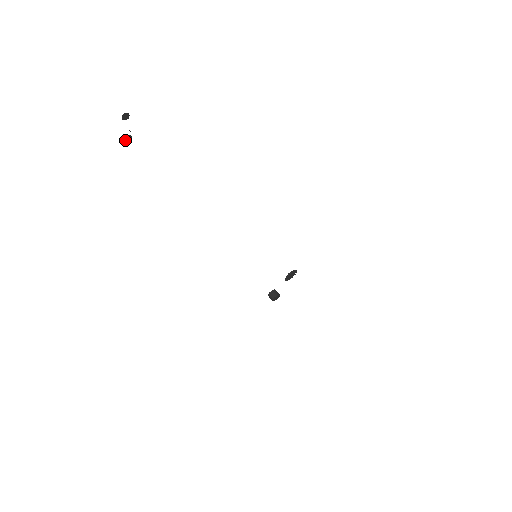
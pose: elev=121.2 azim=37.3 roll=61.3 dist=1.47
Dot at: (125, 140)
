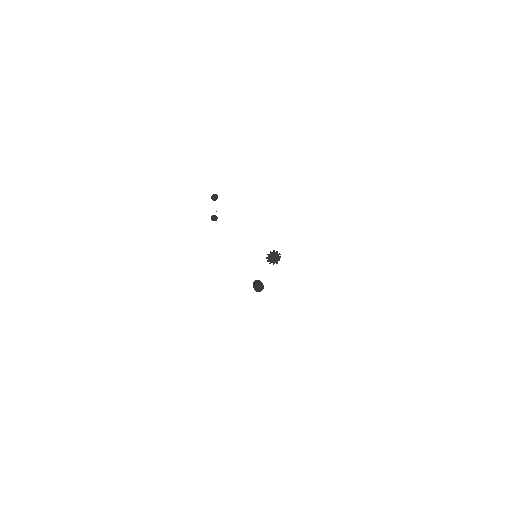
Dot at: (211, 219)
